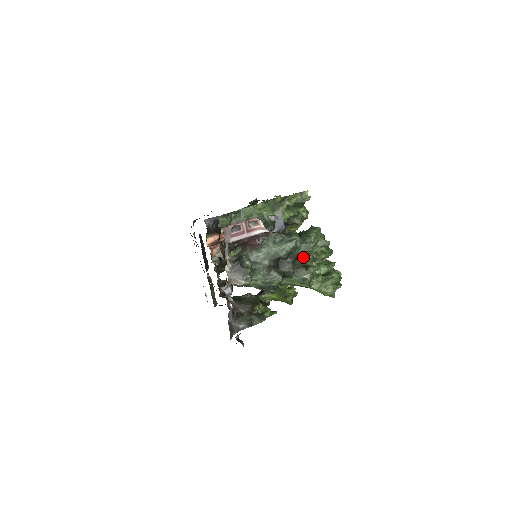
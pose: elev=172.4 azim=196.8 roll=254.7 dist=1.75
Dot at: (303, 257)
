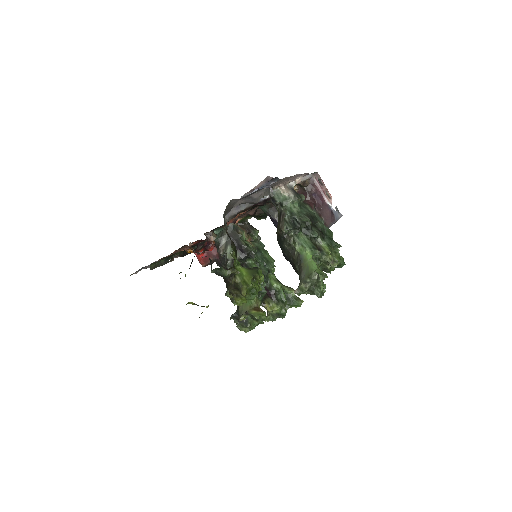
Dot at: (328, 241)
